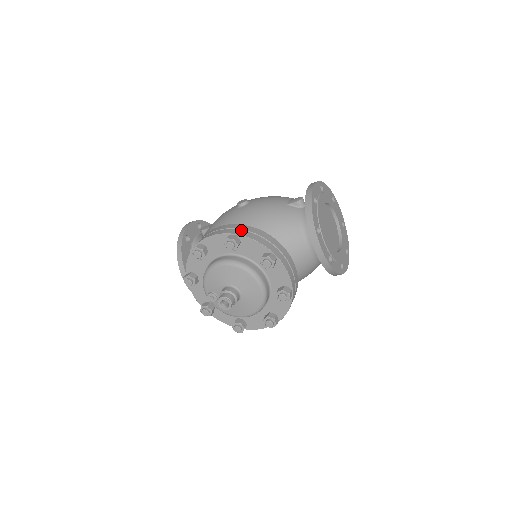
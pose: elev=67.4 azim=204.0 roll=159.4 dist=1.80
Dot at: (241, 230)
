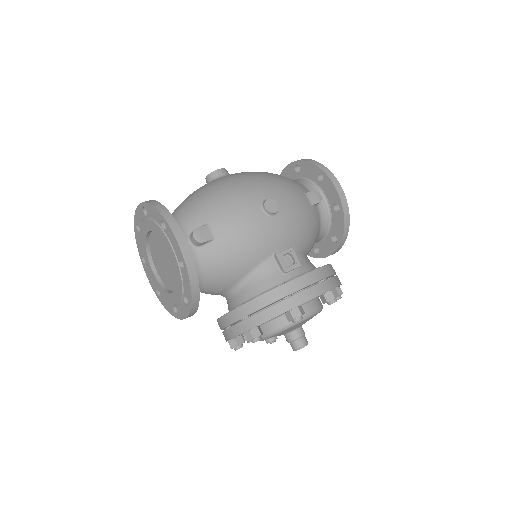
Dot at: (332, 278)
